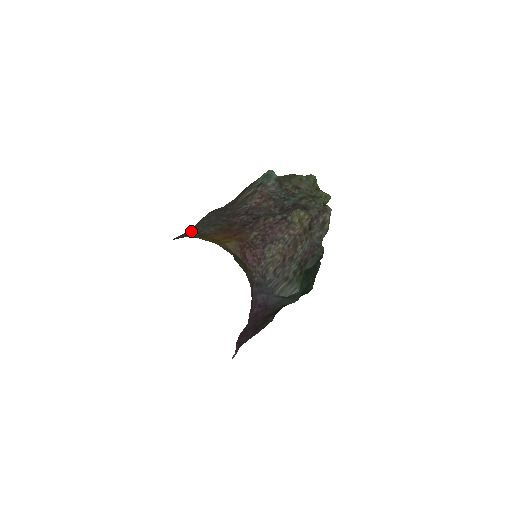
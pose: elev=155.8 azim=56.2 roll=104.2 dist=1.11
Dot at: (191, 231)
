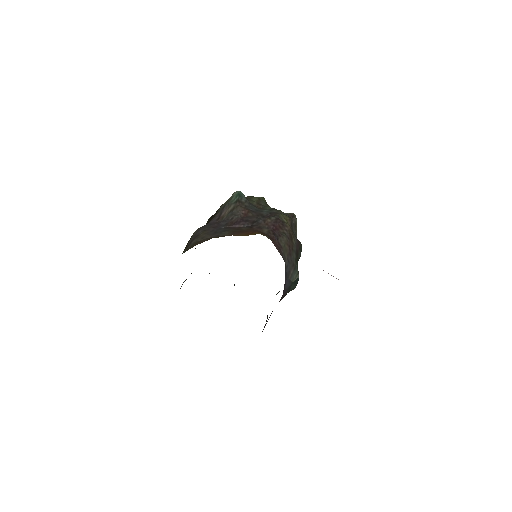
Dot at: (202, 239)
